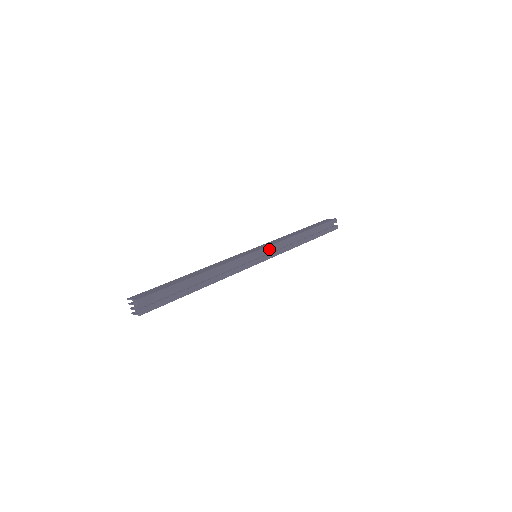
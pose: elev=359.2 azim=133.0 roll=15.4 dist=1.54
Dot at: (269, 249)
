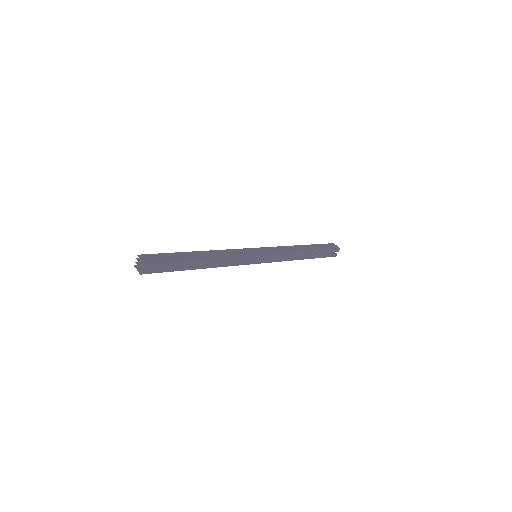
Dot at: (269, 256)
